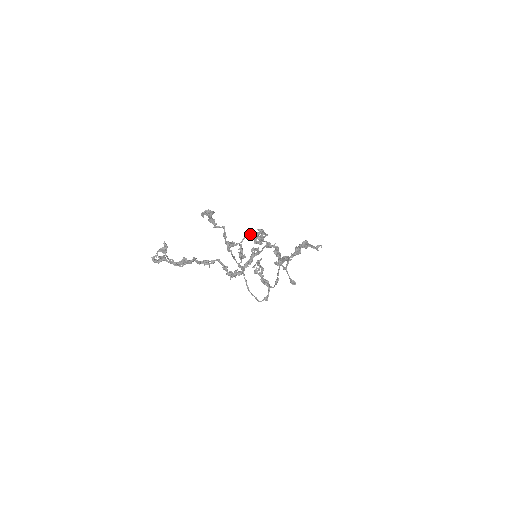
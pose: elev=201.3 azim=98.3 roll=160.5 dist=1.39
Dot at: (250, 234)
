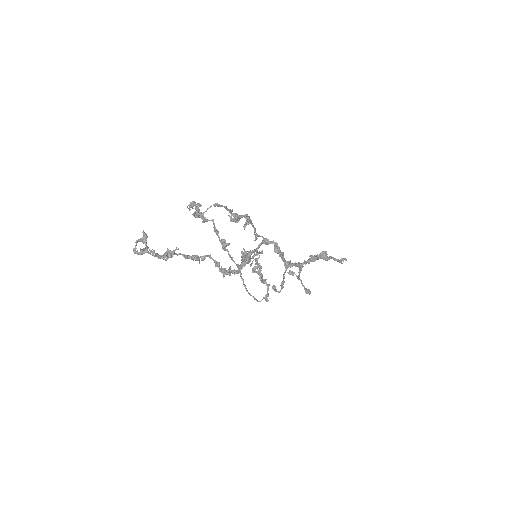
Dot at: (216, 204)
